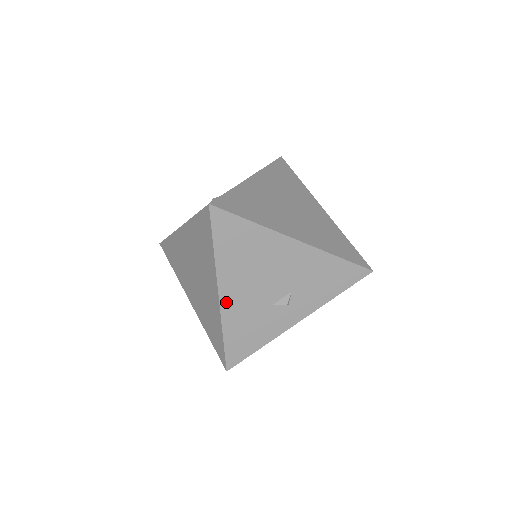
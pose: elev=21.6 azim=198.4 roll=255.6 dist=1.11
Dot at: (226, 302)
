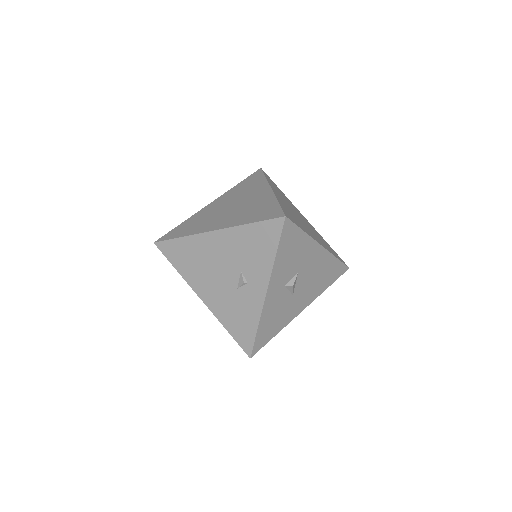
Dot at: (209, 302)
